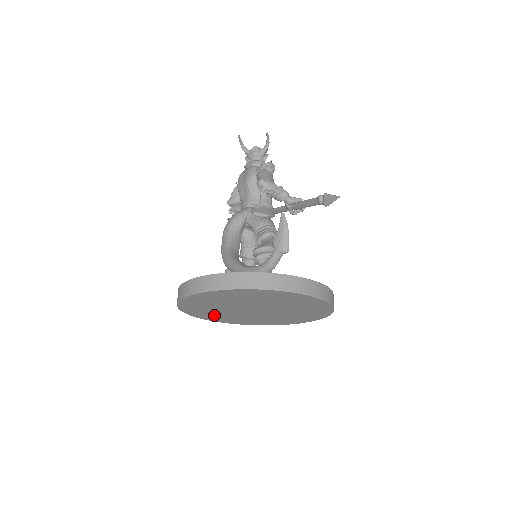
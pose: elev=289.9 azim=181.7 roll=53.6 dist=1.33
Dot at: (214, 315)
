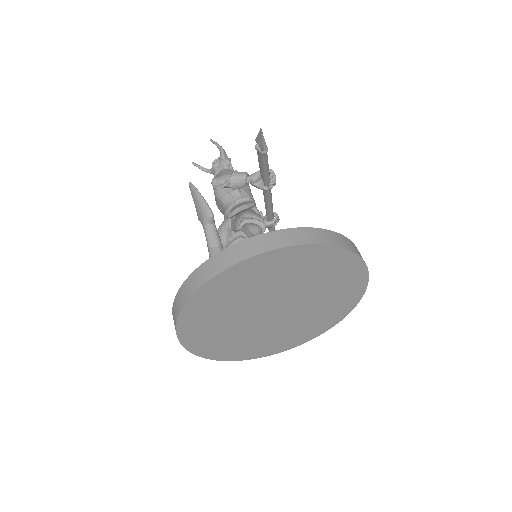
Dot at: (256, 346)
